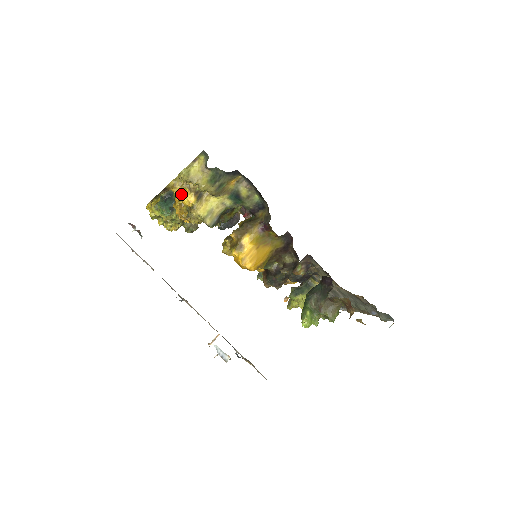
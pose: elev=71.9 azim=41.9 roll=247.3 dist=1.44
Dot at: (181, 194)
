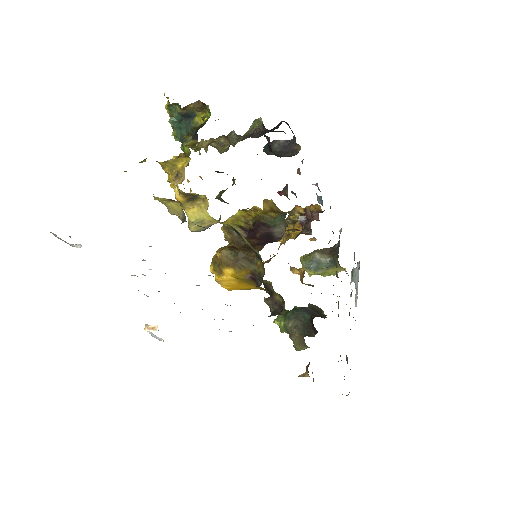
Dot at: occluded
